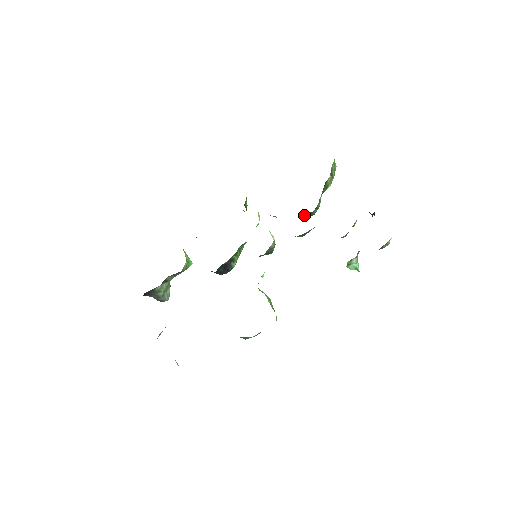
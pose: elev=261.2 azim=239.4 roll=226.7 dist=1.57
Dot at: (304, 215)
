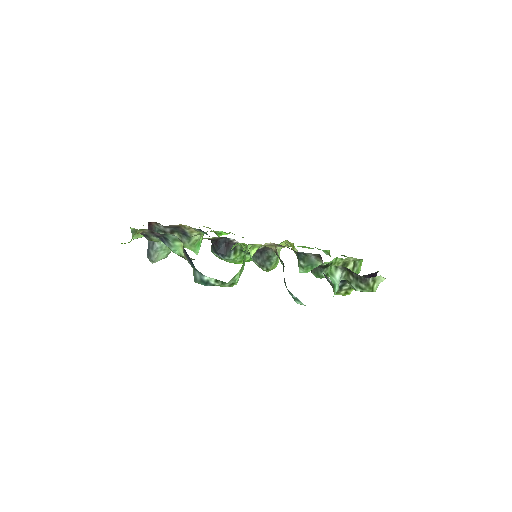
Dot at: (313, 269)
